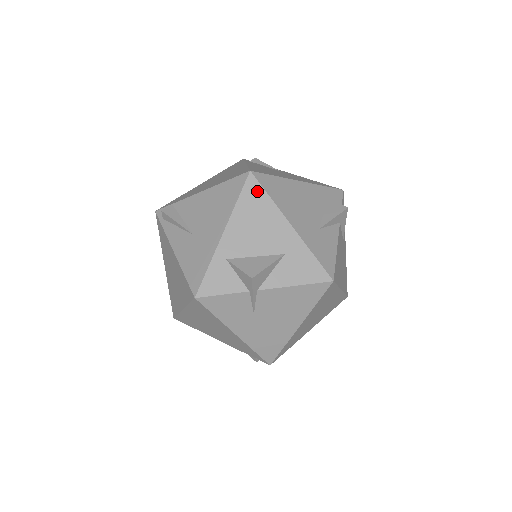
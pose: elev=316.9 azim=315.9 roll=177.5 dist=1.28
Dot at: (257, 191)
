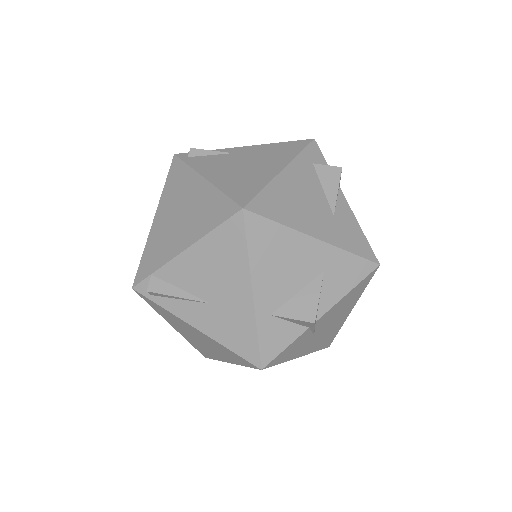
Dot at: (263, 226)
